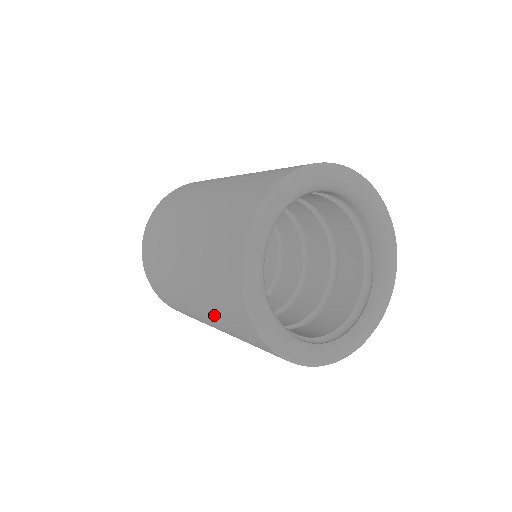
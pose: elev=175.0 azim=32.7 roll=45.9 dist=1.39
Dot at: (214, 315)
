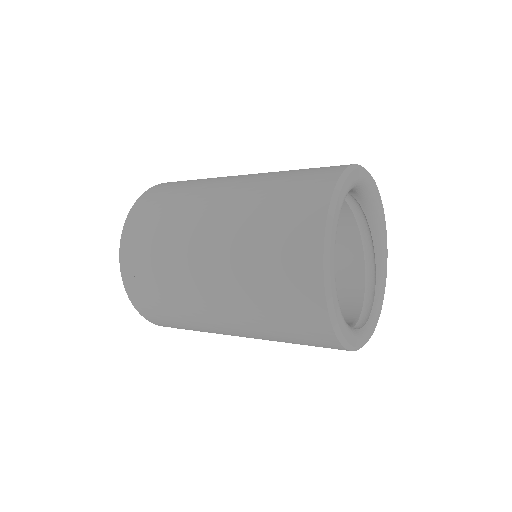
Dot at: (271, 337)
